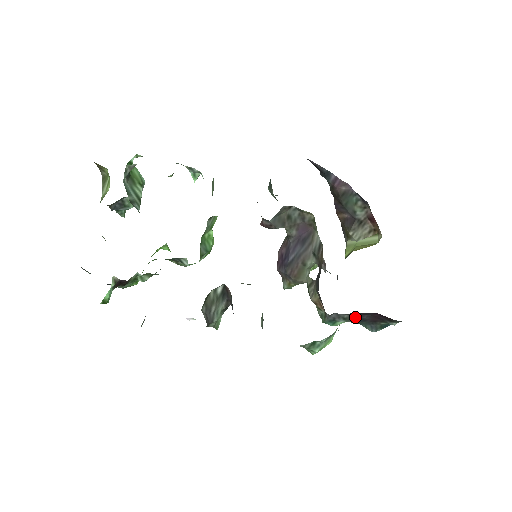
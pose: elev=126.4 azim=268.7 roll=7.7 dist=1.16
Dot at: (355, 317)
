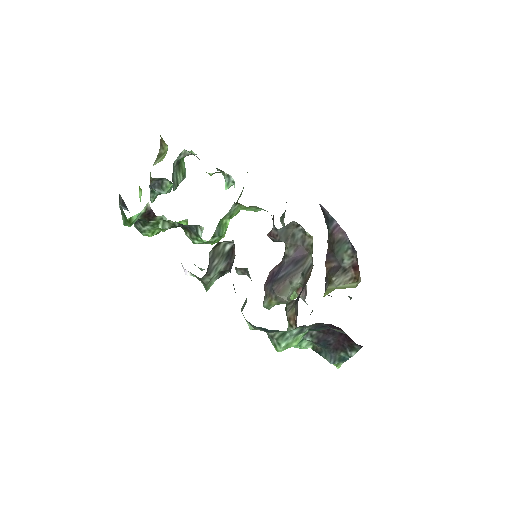
Dot at: (321, 336)
